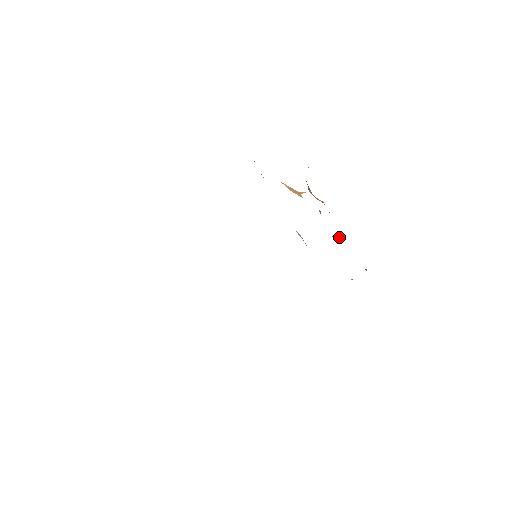
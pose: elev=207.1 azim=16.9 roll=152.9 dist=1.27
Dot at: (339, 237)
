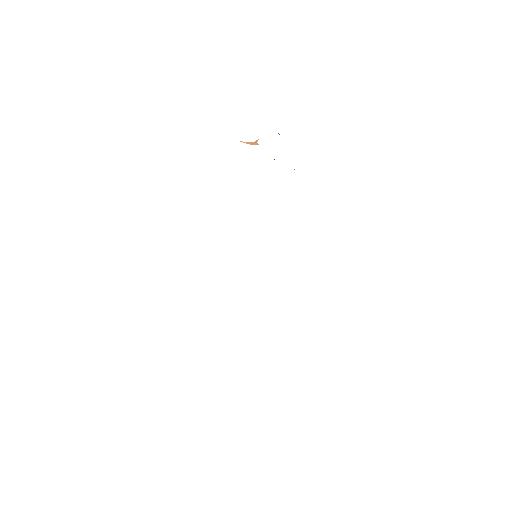
Dot at: occluded
